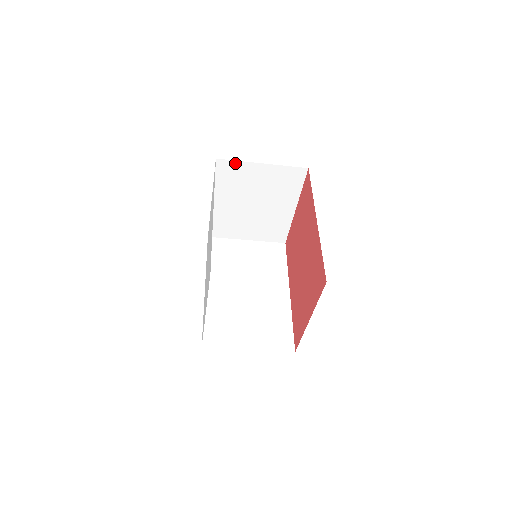
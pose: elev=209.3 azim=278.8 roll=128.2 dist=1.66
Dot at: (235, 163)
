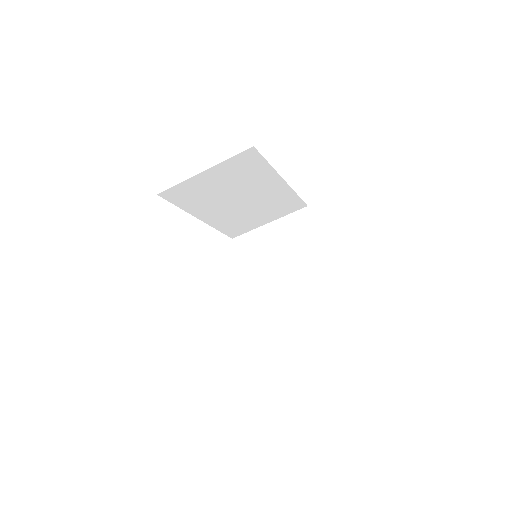
Dot at: (248, 235)
